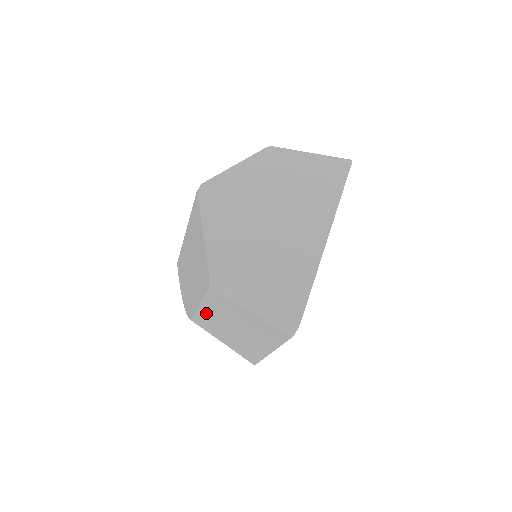
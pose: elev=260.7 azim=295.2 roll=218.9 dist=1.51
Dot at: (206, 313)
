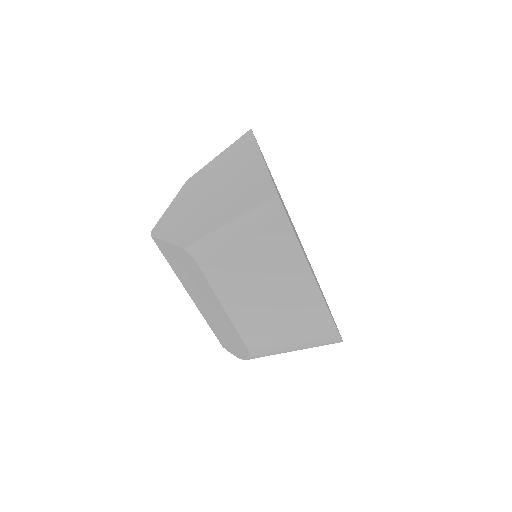
Dot at: (237, 310)
